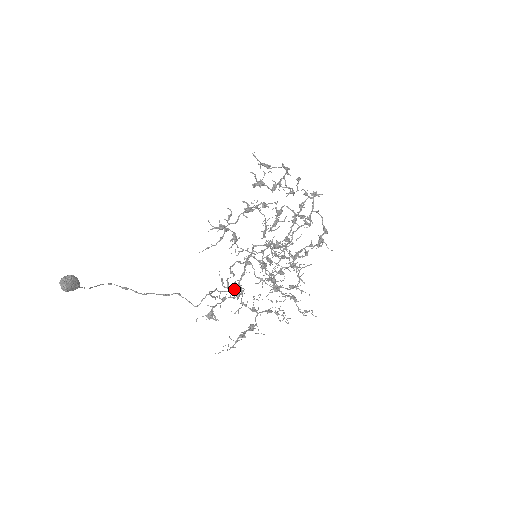
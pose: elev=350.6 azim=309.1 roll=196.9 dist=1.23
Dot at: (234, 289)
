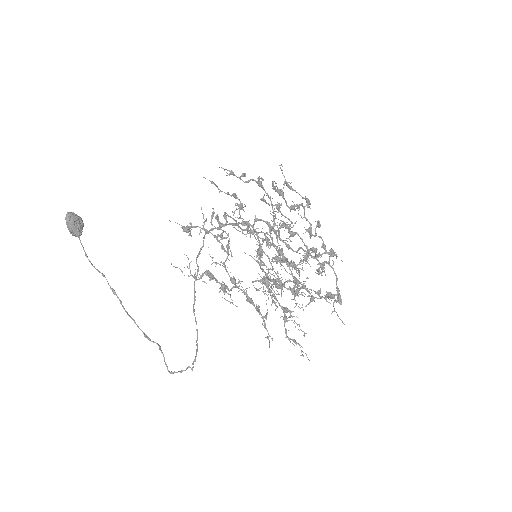
Dot at: (221, 224)
